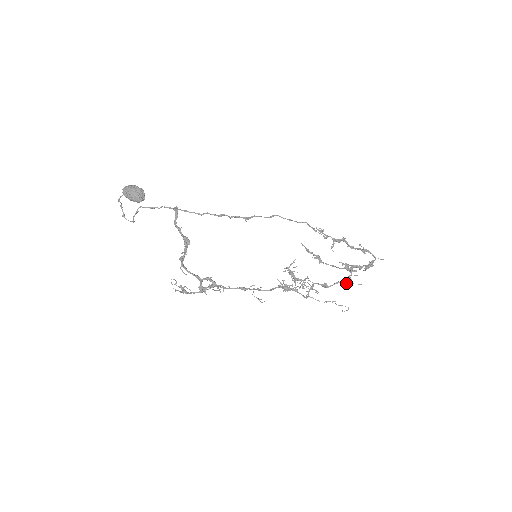
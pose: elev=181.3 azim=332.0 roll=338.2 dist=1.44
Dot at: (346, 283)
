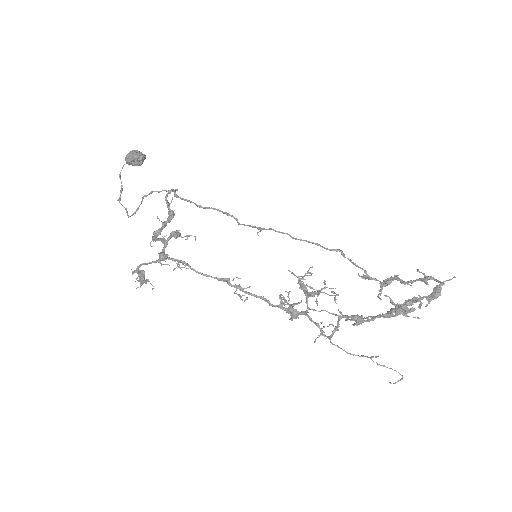
Dot at: (393, 314)
